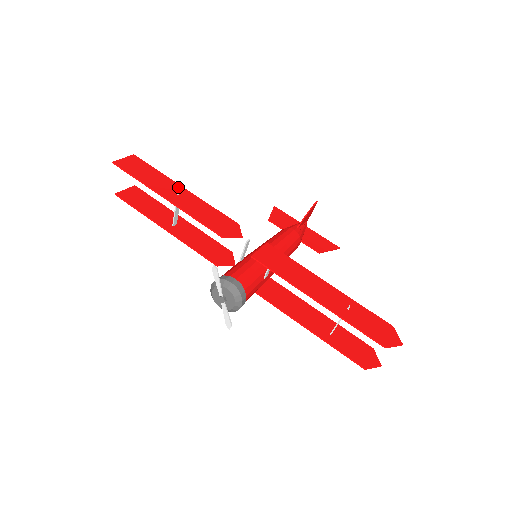
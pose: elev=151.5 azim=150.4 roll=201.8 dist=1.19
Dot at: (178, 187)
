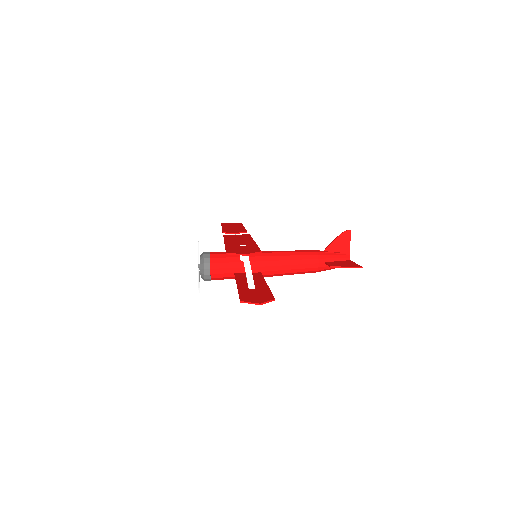
Dot at: (240, 226)
